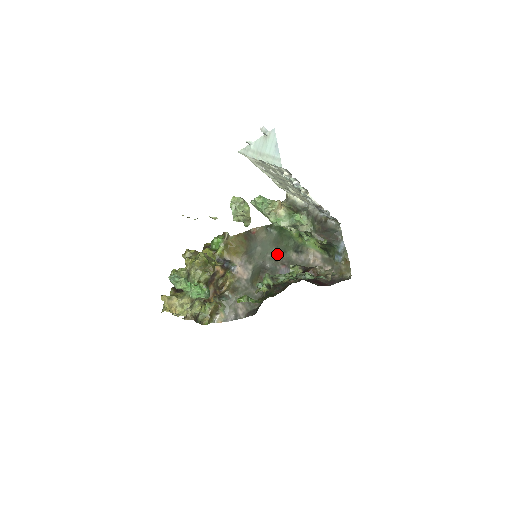
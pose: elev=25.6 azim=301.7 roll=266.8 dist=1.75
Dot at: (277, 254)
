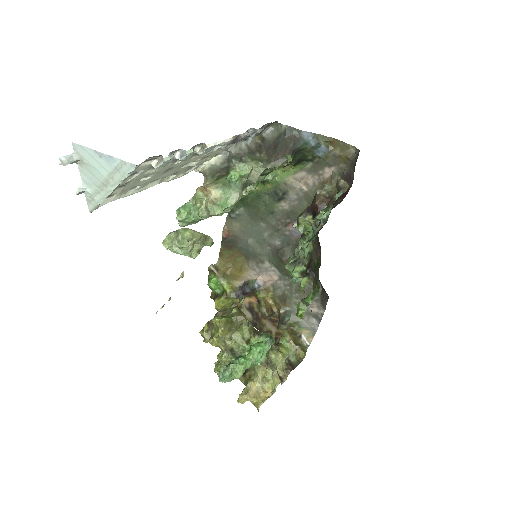
Dot at: (270, 224)
